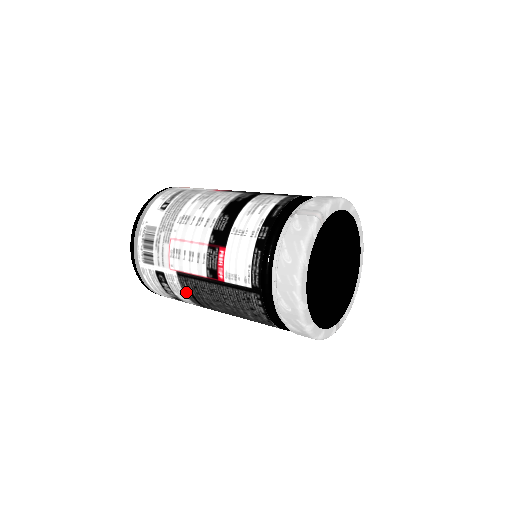
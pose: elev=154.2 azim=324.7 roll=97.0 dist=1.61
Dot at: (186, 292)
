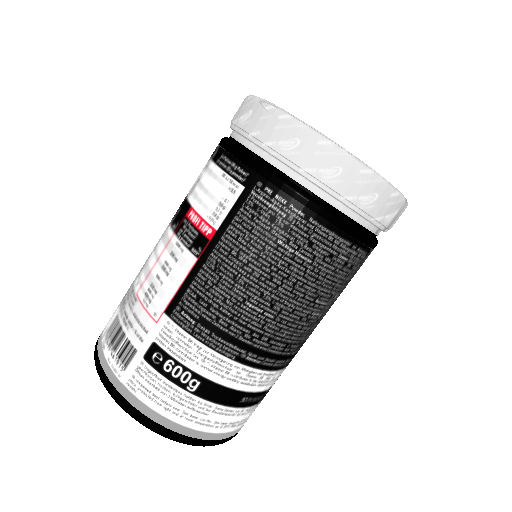
Dot at: (197, 332)
